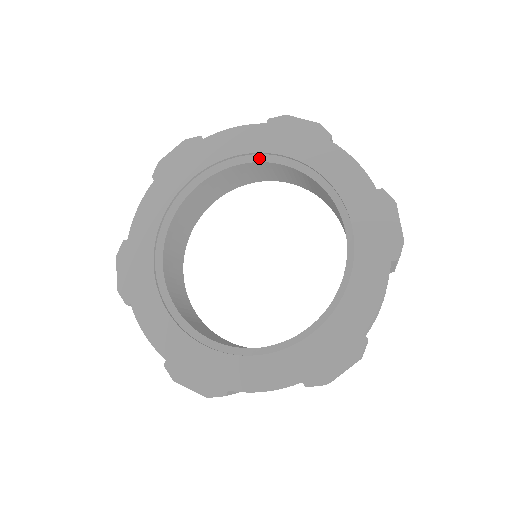
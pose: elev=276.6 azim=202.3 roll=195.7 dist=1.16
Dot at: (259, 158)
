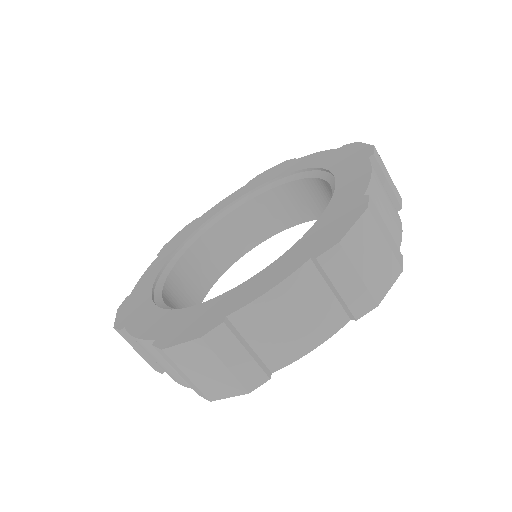
Dot at: (314, 174)
